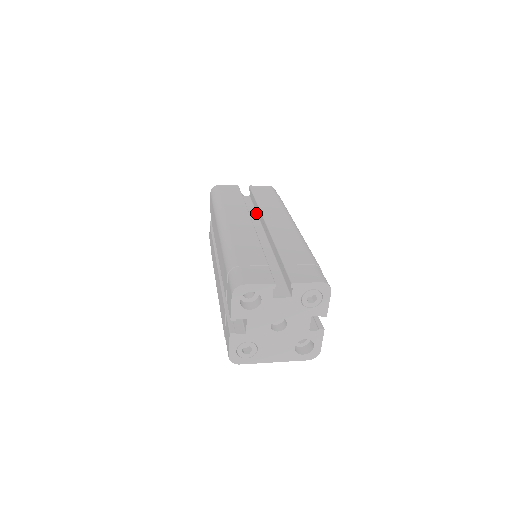
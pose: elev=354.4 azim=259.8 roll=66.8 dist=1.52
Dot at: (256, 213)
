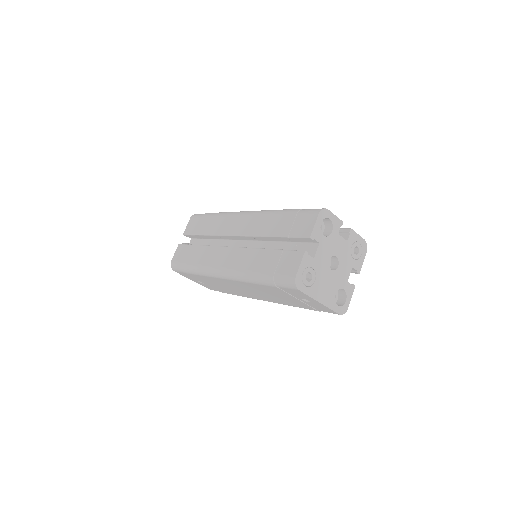
Dot at: occluded
